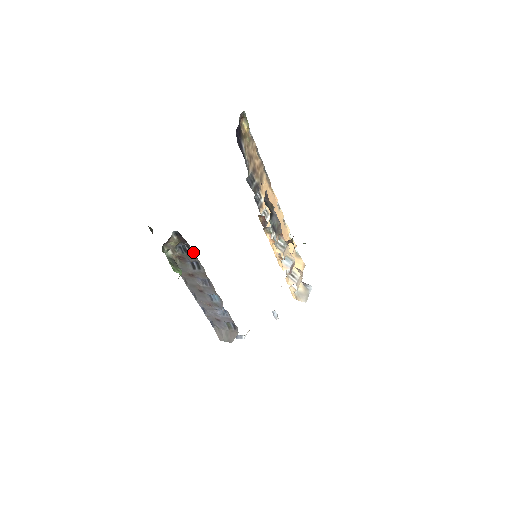
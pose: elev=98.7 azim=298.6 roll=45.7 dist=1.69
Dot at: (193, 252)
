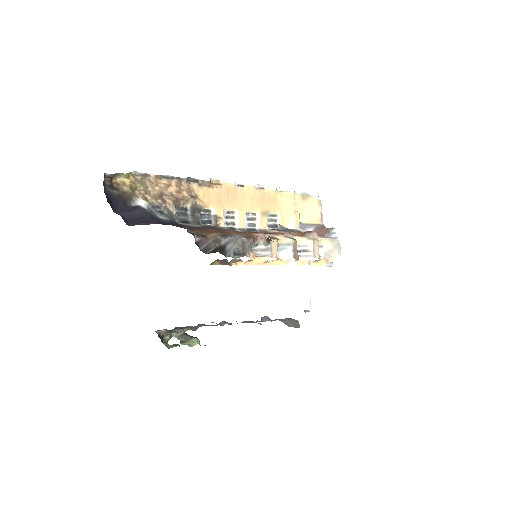
Dot at: occluded
